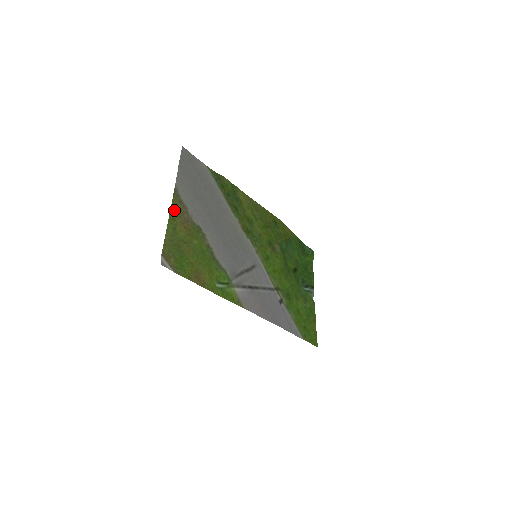
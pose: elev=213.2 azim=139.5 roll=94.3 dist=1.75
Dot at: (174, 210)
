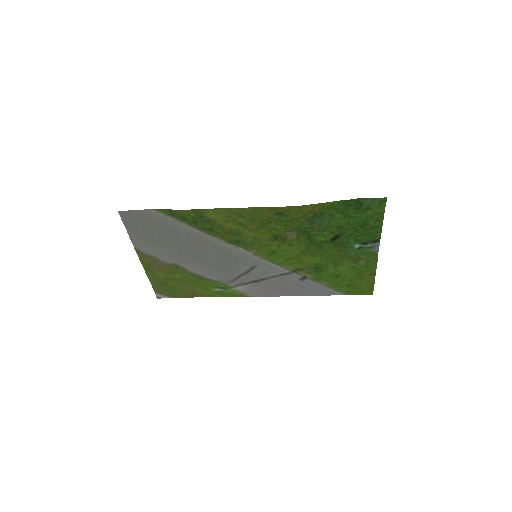
Dot at: (146, 264)
